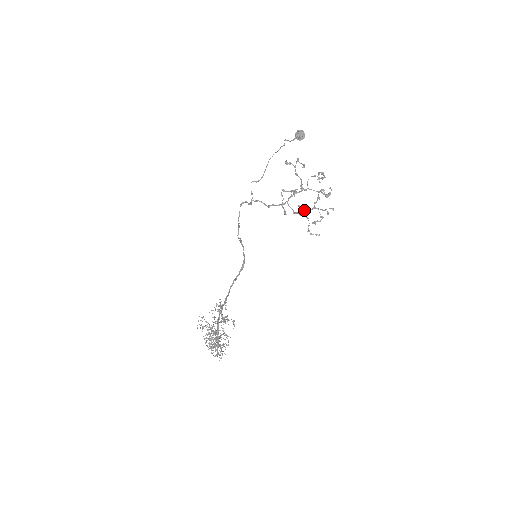
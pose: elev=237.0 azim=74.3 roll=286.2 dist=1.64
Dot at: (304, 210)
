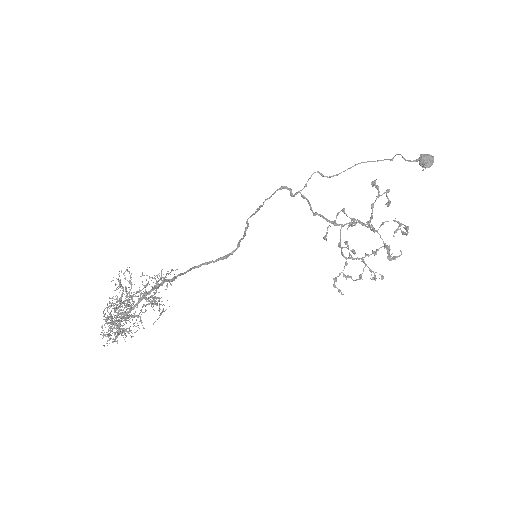
Dot at: (354, 251)
